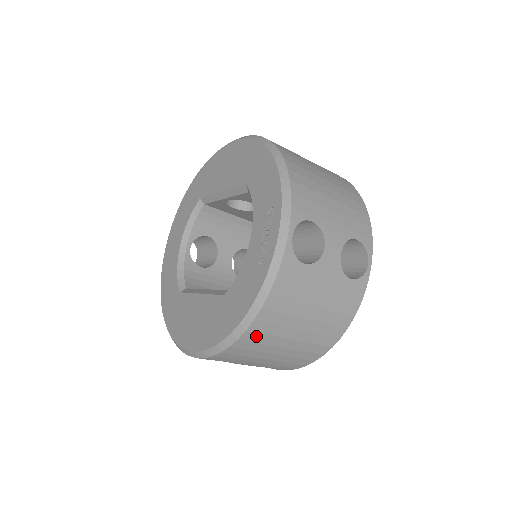
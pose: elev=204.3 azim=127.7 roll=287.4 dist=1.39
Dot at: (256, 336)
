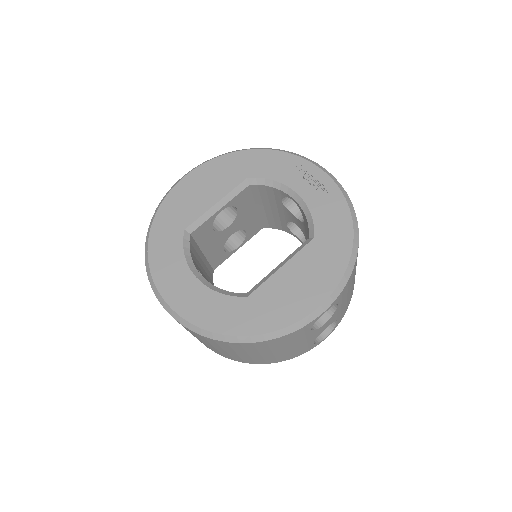
Dot at: occluded
